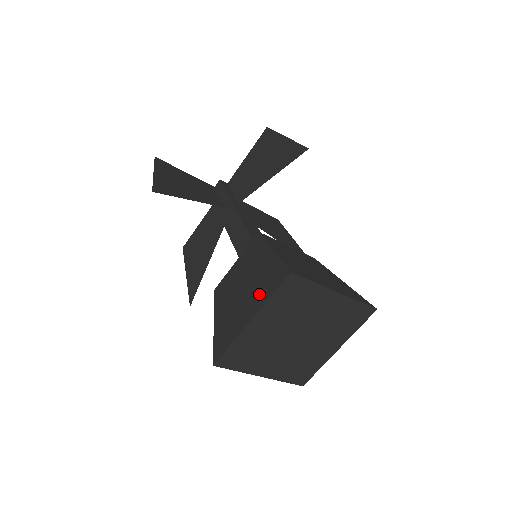
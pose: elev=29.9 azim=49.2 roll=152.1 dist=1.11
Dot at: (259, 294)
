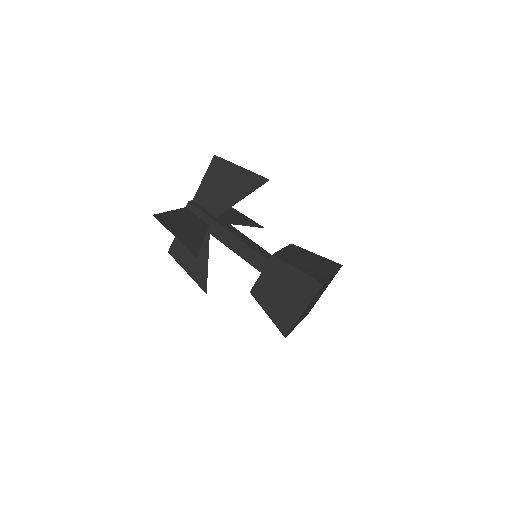
Dot at: (302, 296)
